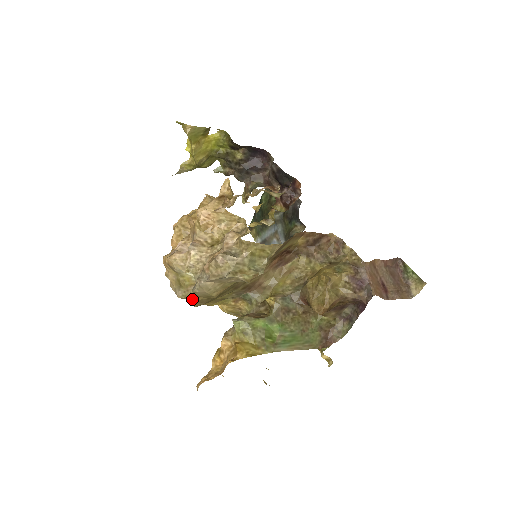
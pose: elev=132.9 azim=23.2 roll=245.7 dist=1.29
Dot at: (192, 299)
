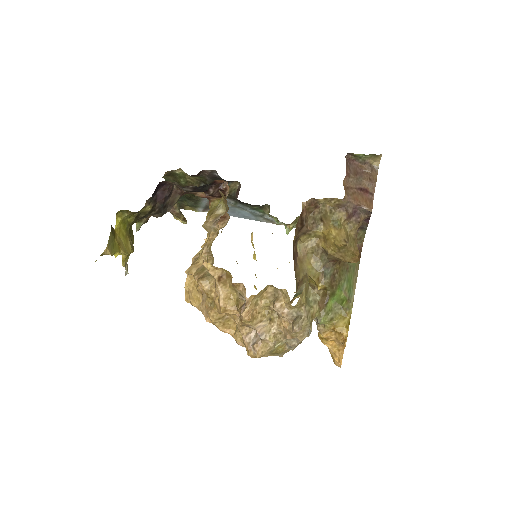
Dot at: occluded
